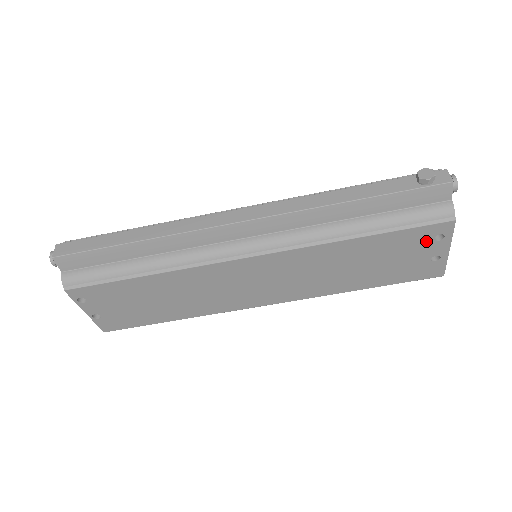
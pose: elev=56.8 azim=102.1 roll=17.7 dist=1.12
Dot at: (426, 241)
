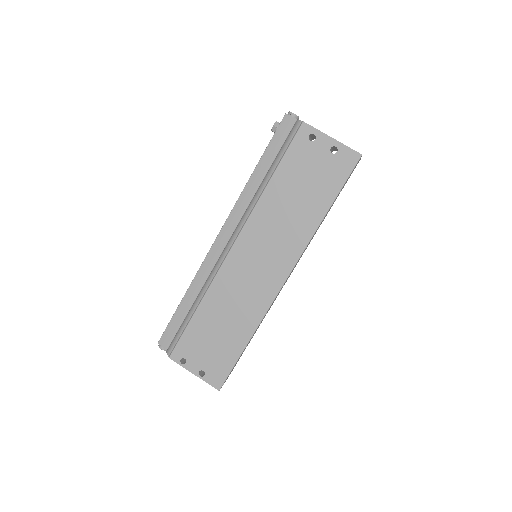
Dot at: (309, 147)
